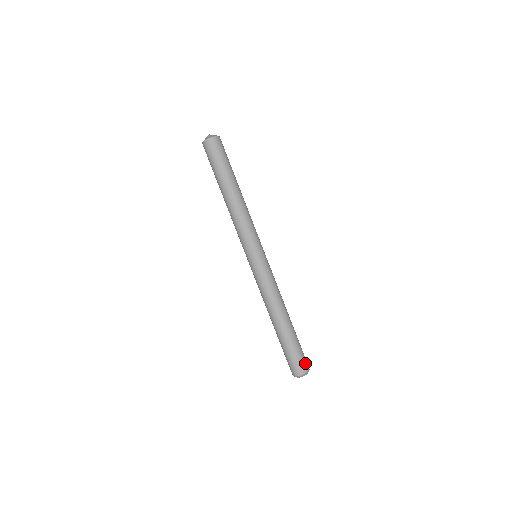
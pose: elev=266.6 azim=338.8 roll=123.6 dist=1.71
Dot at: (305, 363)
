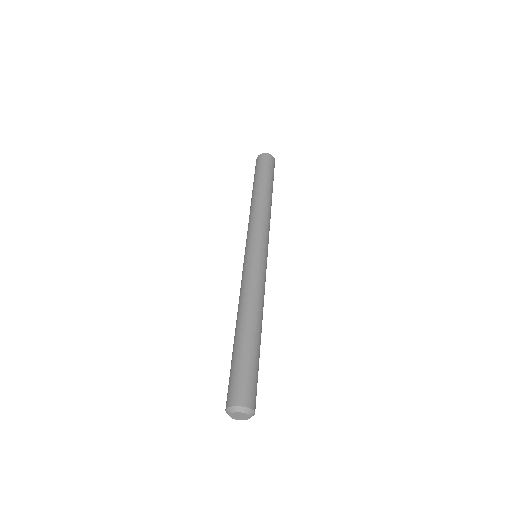
Dot at: (255, 397)
